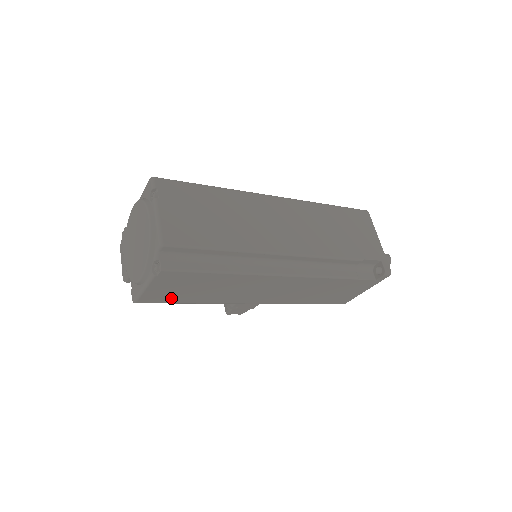
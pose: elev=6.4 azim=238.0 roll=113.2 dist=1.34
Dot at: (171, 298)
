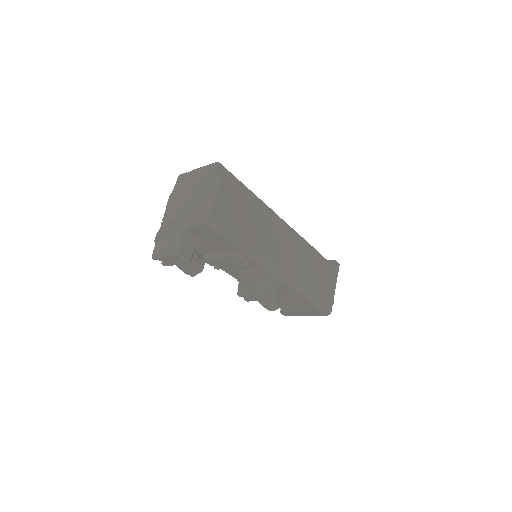
Dot at: (230, 225)
